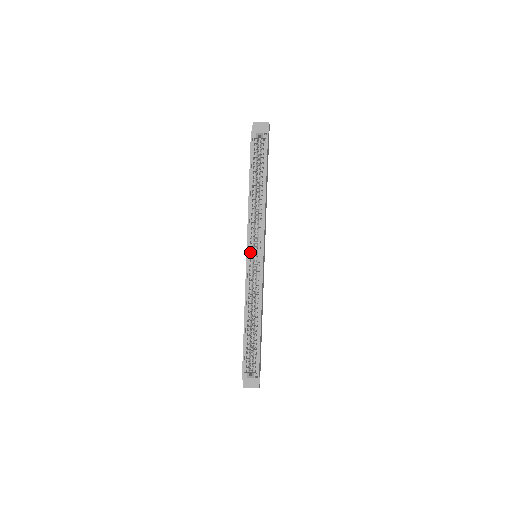
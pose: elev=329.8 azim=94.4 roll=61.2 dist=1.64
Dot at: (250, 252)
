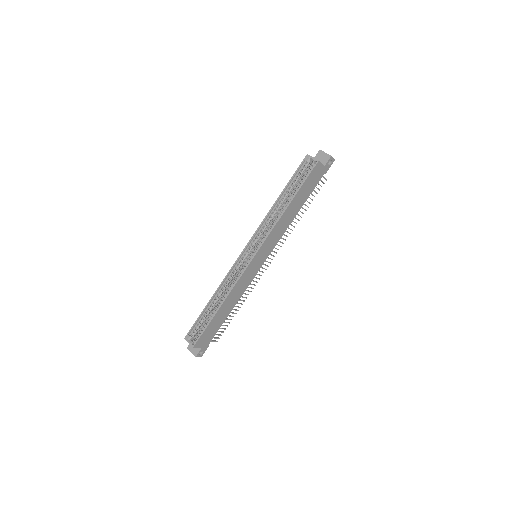
Dot at: (251, 249)
